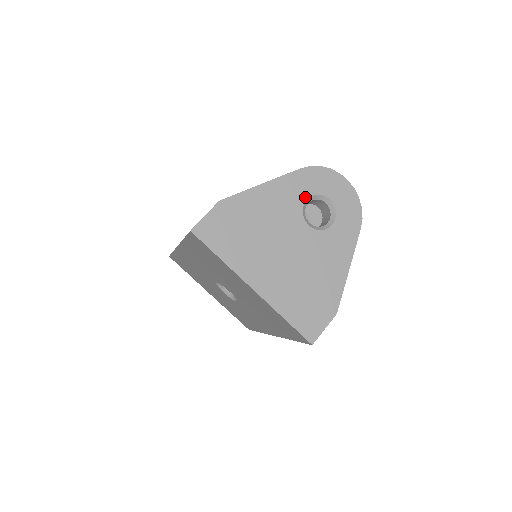
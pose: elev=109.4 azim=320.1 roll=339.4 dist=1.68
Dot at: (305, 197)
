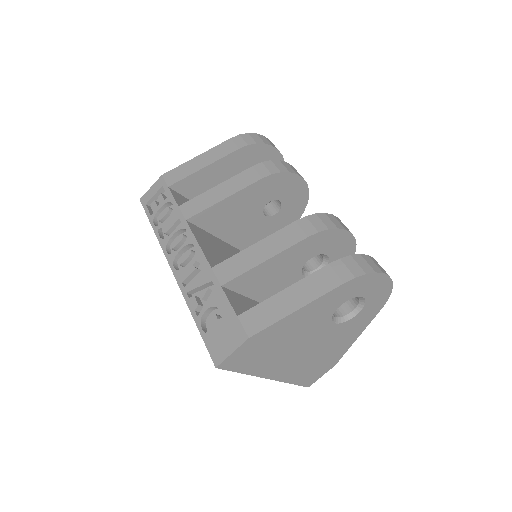
Dot at: (339, 304)
